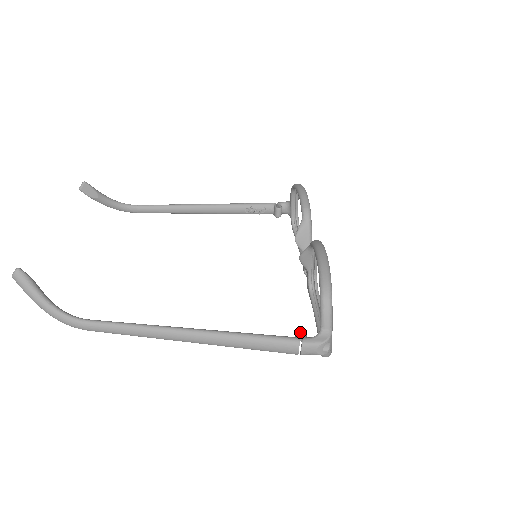
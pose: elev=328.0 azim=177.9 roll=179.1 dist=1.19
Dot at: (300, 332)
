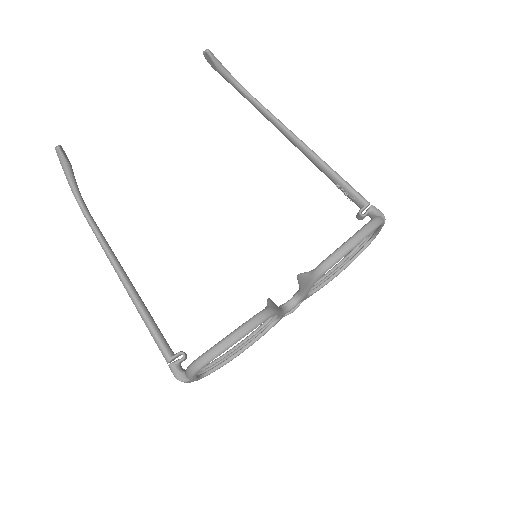
Dot at: (182, 354)
